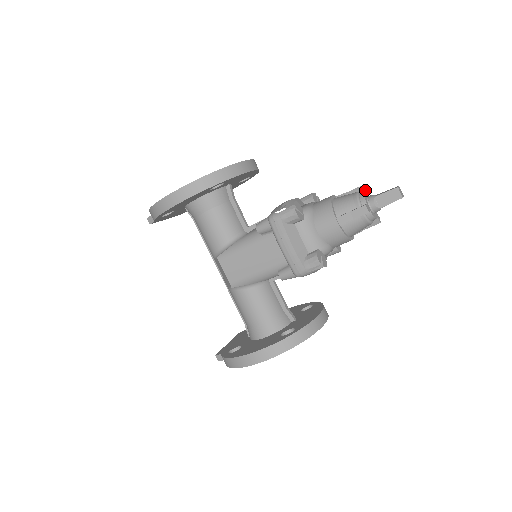
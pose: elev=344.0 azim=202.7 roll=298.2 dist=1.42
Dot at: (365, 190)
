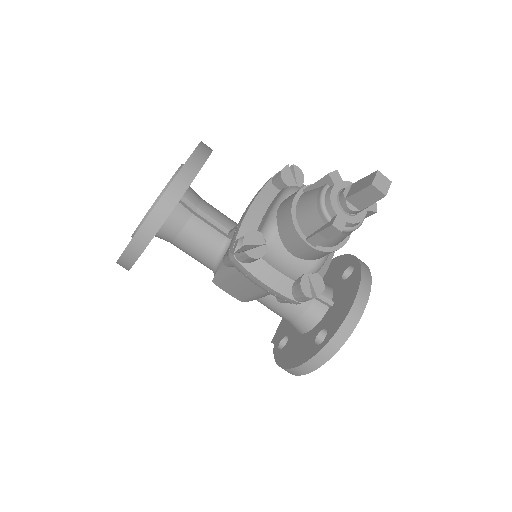
Dot at: (334, 180)
